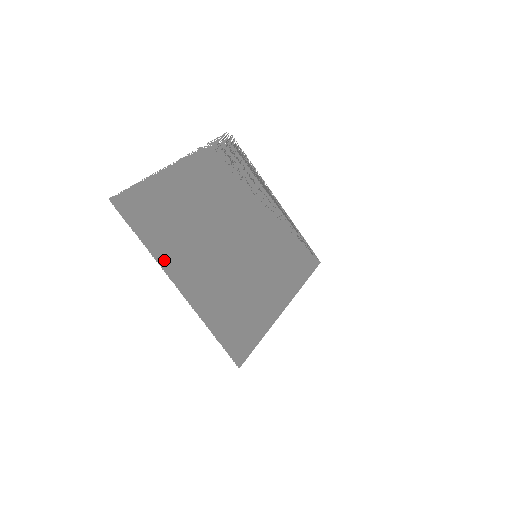
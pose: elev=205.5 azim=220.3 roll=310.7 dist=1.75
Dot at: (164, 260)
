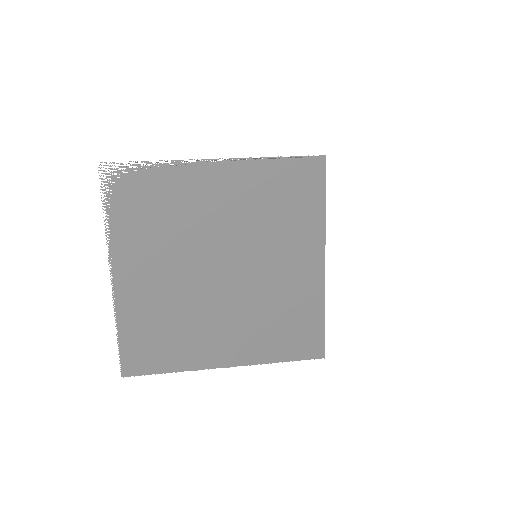
Dot at: (198, 363)
